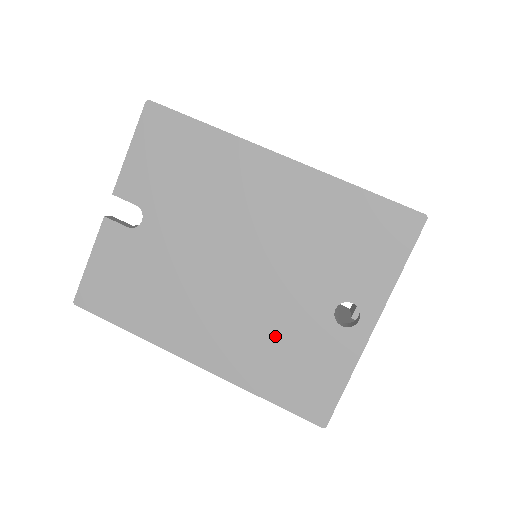
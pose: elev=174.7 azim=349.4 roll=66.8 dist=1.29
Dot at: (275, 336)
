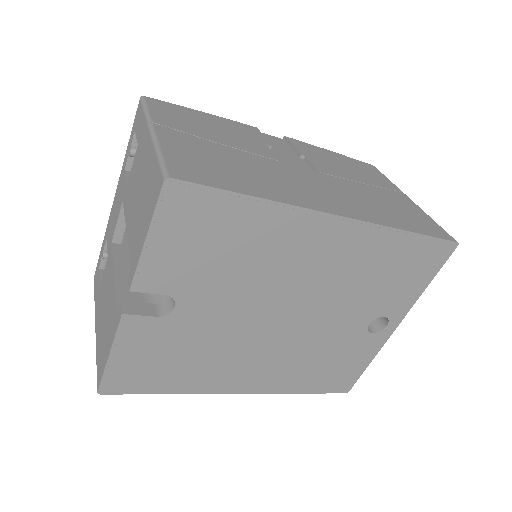
Dot at: (316, 355)
